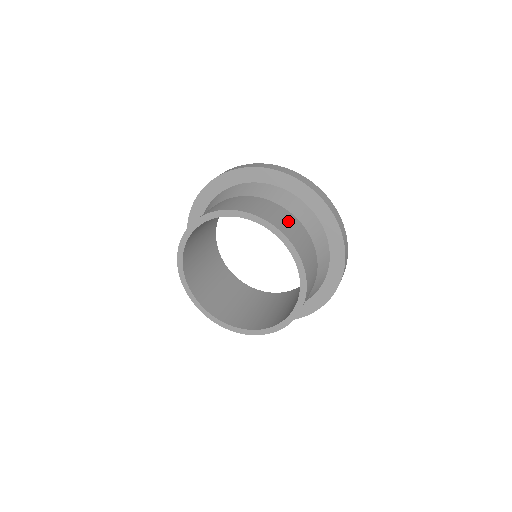
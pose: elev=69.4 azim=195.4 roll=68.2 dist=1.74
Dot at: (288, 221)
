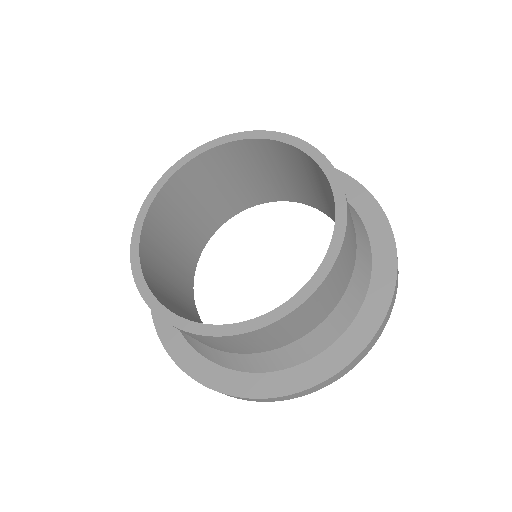
Dot at: (353, 231)
